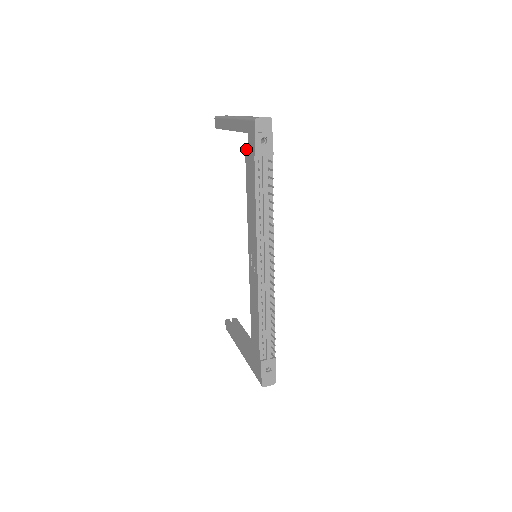
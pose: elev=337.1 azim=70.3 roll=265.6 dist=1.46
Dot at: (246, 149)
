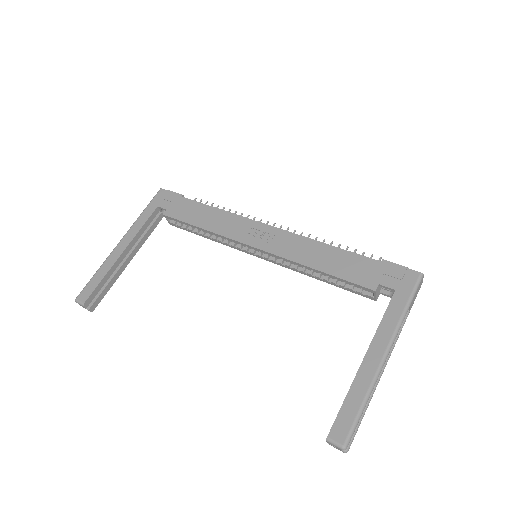
Dot at: (166, 212)
